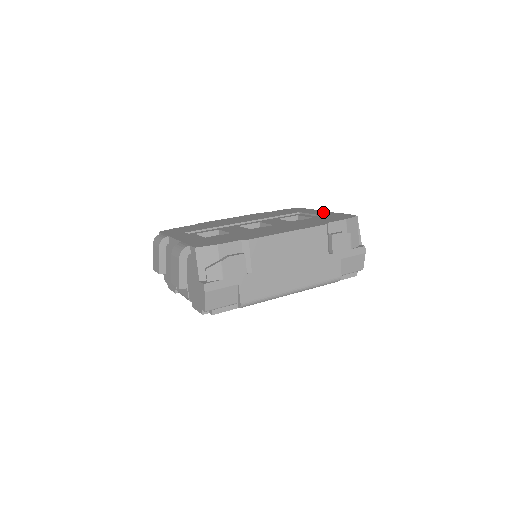
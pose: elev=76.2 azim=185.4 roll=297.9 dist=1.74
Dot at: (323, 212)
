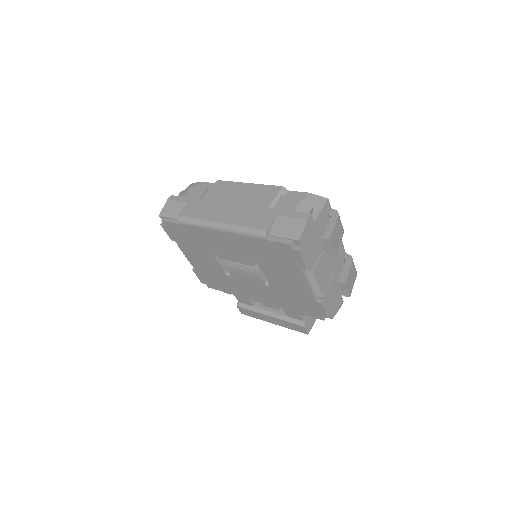
Dot at: occluded
